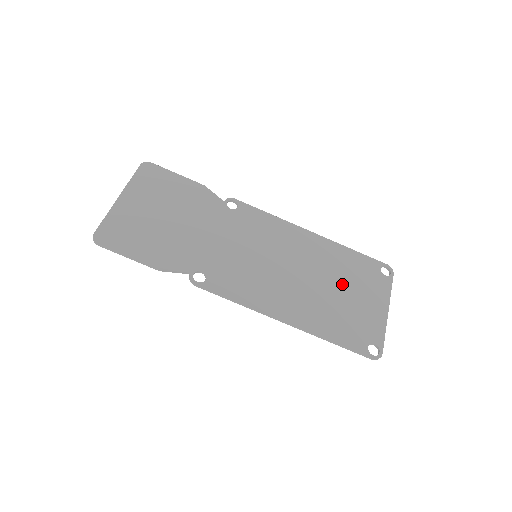
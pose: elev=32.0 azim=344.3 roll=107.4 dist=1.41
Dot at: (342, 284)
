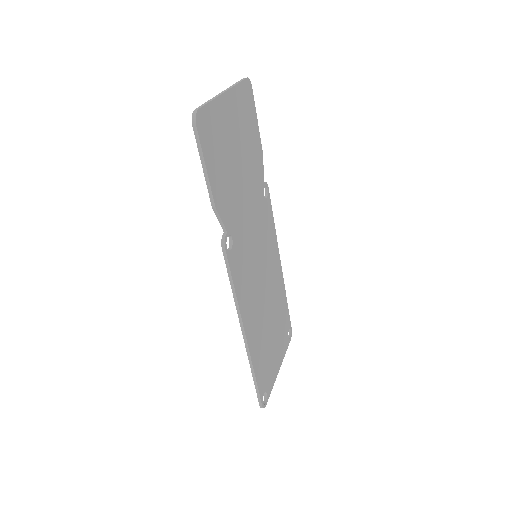
Dot at: (275, 327)
